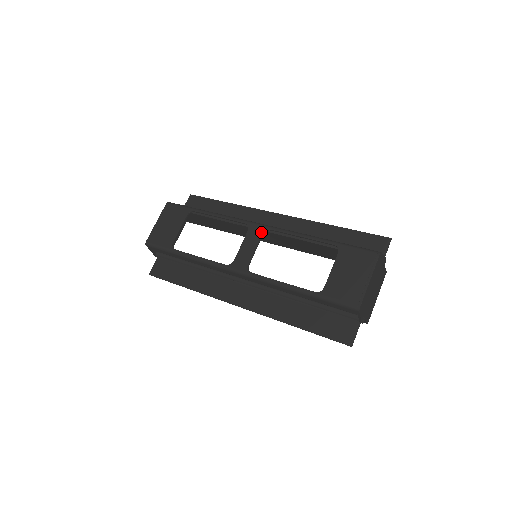
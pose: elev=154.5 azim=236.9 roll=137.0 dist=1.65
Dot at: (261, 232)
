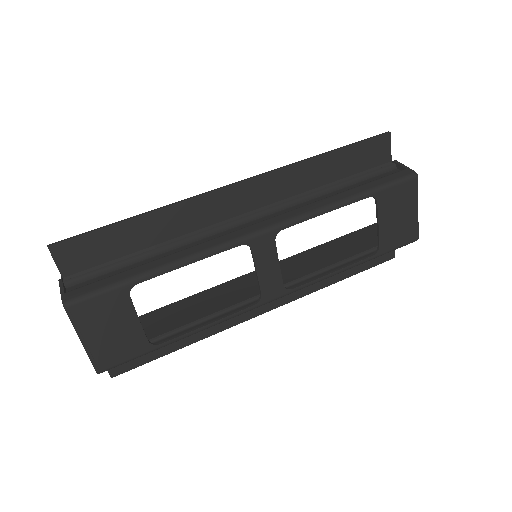
Dot at: (272, 241)
